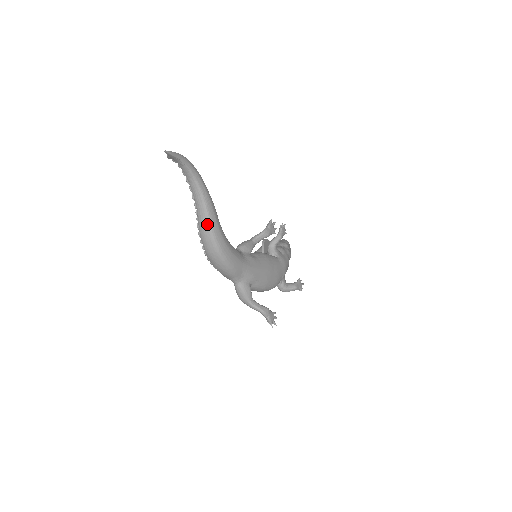
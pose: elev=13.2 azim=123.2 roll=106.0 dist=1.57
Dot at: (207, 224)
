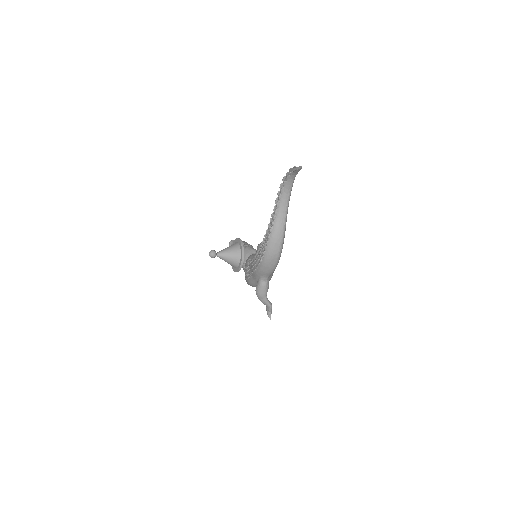
Dot at: (283, 230)
